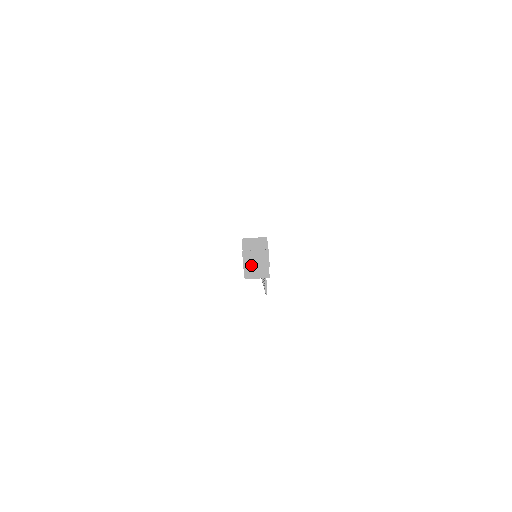
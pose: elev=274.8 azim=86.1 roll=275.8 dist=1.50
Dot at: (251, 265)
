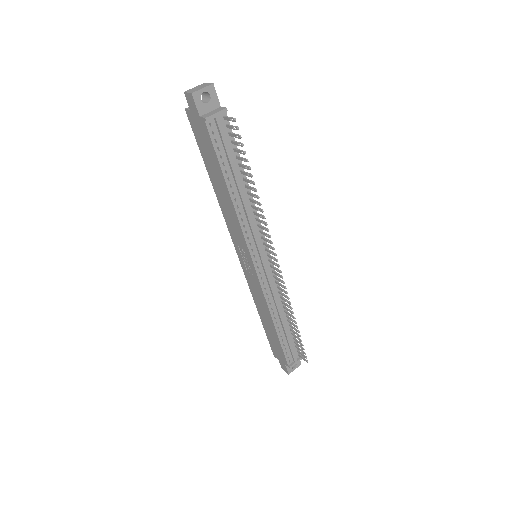
Dot at: (197, 90)
